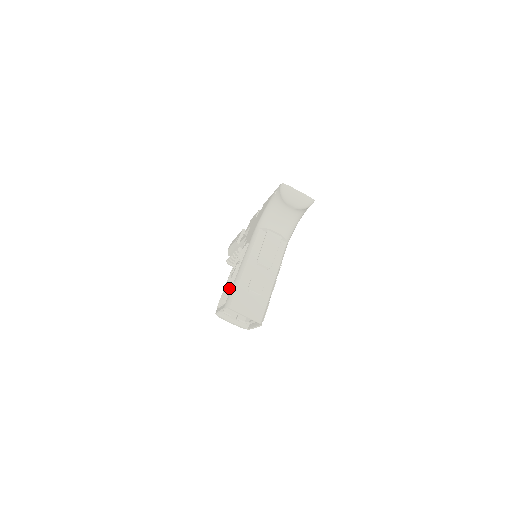
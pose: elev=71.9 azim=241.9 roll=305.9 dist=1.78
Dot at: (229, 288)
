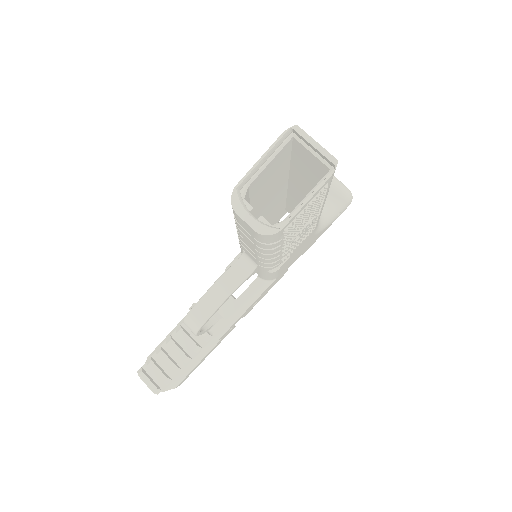
Dot at: occluded
